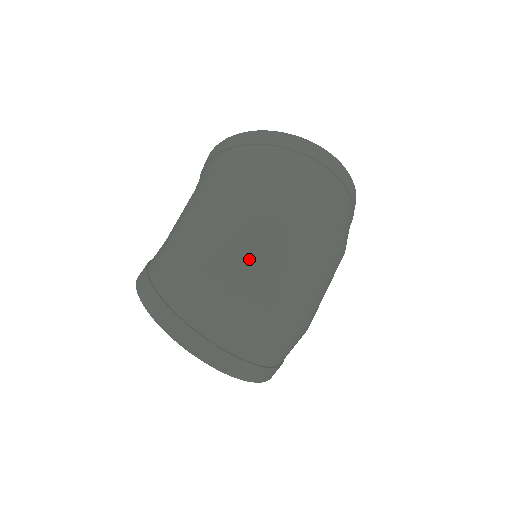
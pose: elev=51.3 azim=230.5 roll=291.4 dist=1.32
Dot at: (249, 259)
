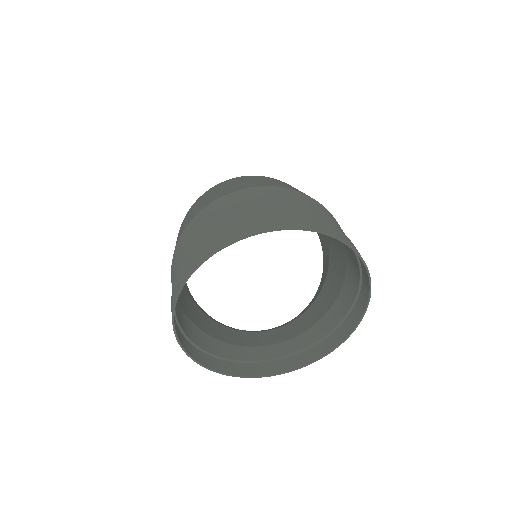
Dot at: (205, 202)
